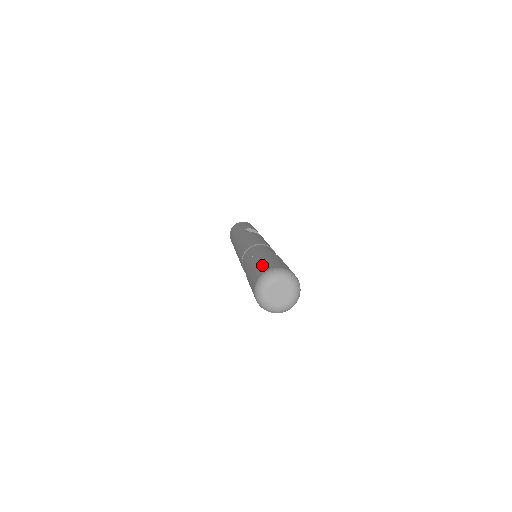
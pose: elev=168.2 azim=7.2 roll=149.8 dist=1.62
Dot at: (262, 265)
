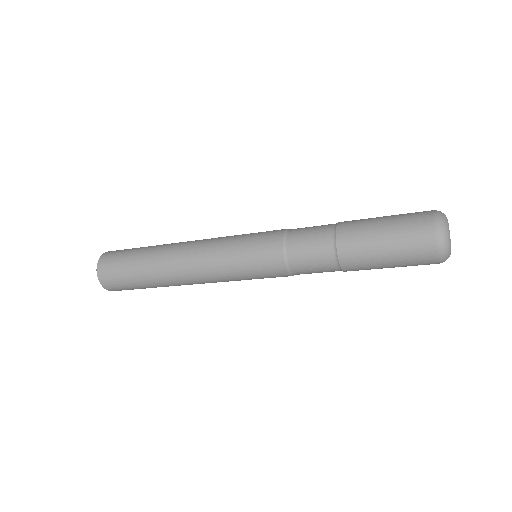
Dot at: occluded
